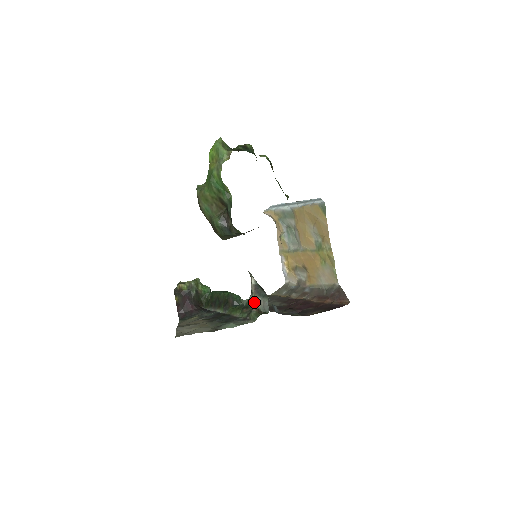
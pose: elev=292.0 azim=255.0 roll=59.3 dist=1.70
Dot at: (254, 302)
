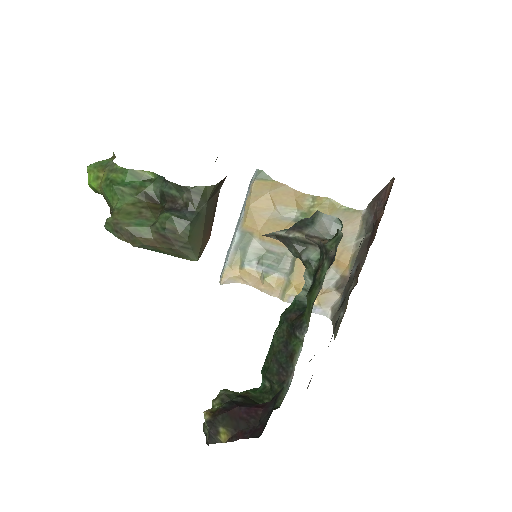
Dot at: (312, 238)
